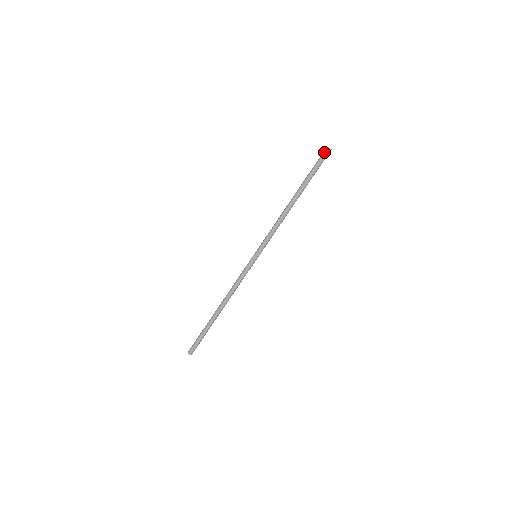
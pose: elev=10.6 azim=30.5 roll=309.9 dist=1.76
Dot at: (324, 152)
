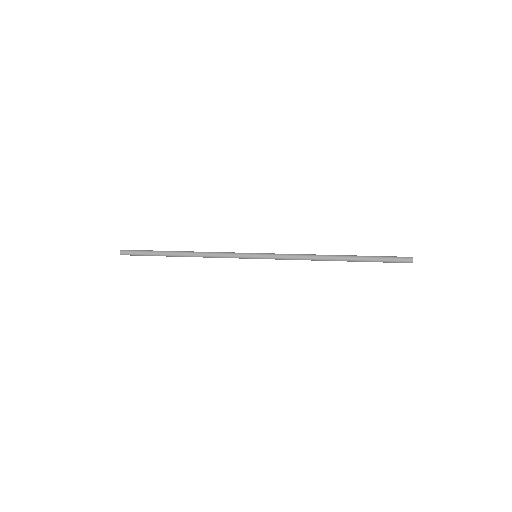
Dot at: (405, 262)
